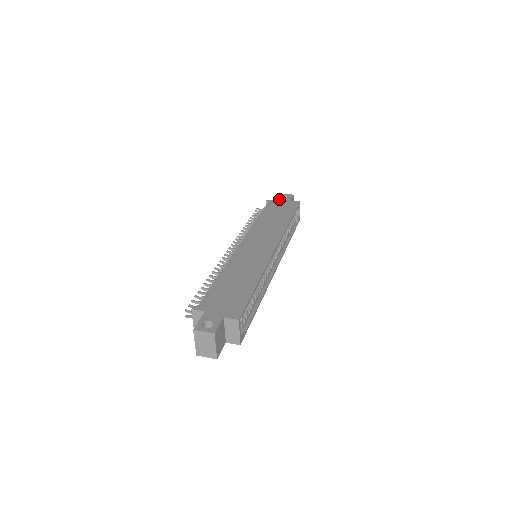
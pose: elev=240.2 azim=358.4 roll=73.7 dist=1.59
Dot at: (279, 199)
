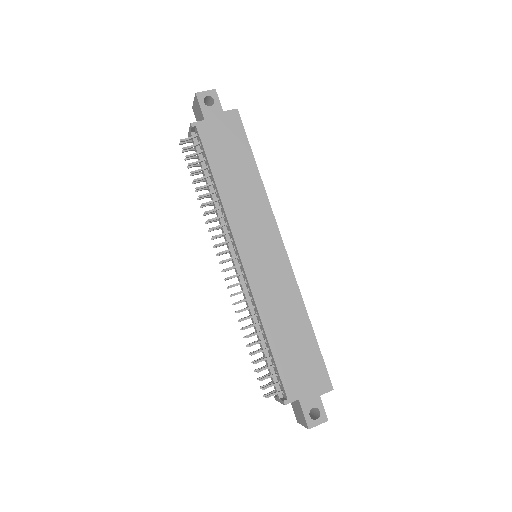
Dot at: (206, 114)
